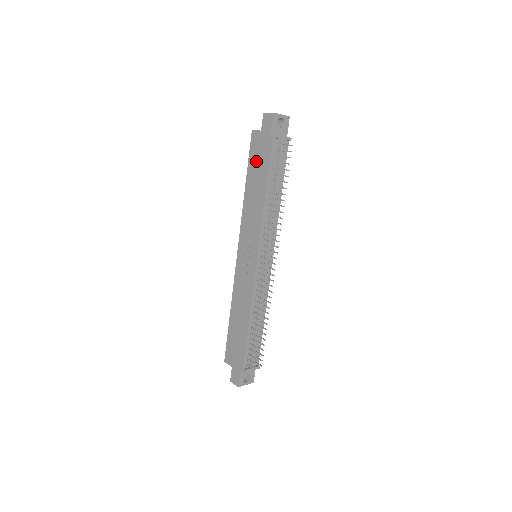
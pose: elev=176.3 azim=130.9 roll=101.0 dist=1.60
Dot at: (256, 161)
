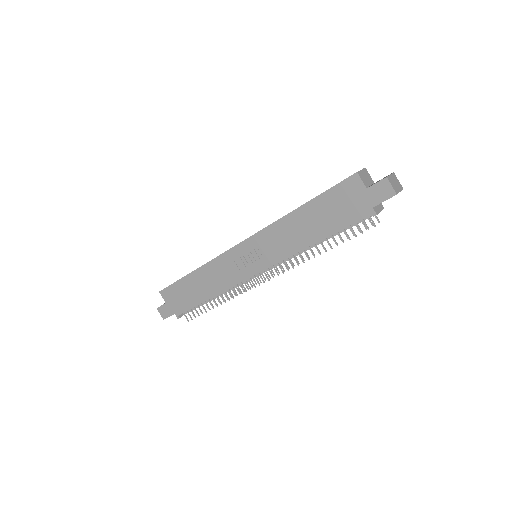
Dot at: (333, 205)
